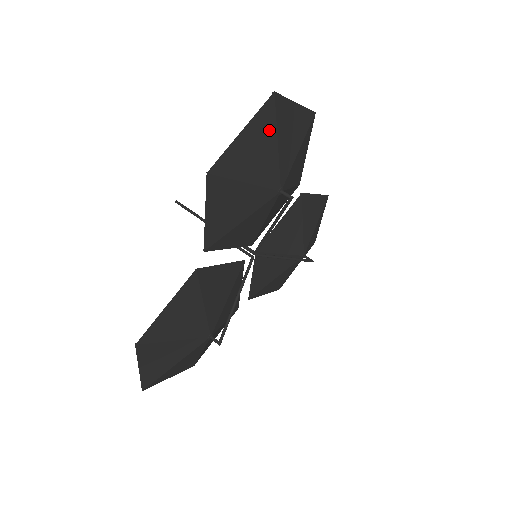
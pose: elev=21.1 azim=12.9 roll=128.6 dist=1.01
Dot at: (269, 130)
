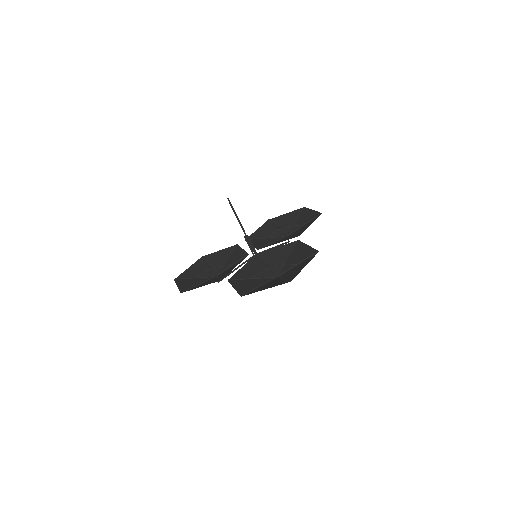
Dot at: (281, 282)
